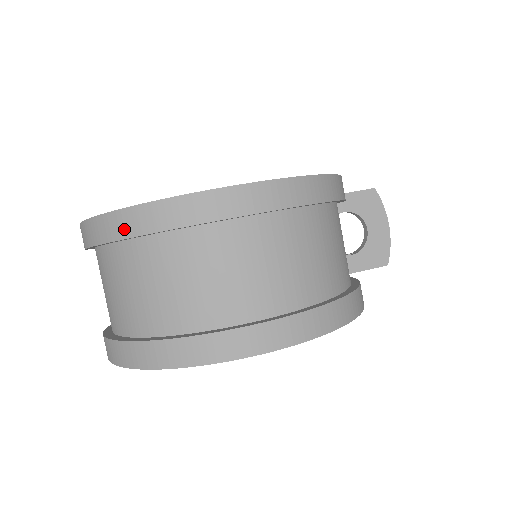
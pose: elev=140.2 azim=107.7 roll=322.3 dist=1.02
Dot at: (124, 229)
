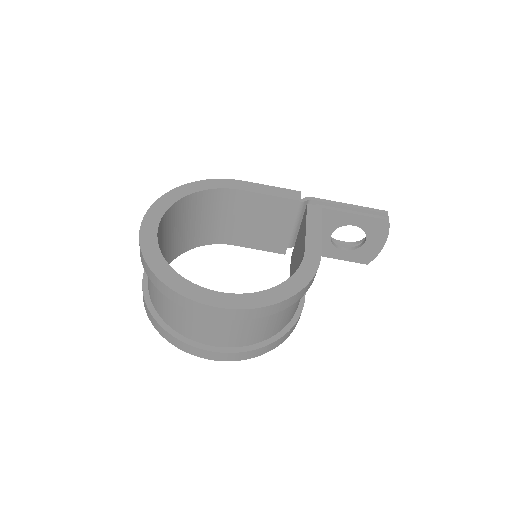
Dot at: (154, 282)
